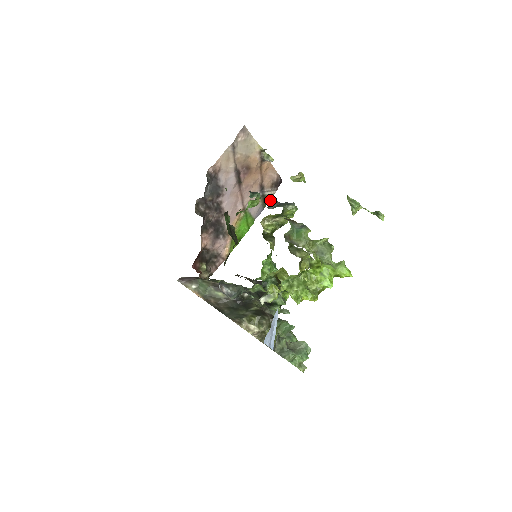
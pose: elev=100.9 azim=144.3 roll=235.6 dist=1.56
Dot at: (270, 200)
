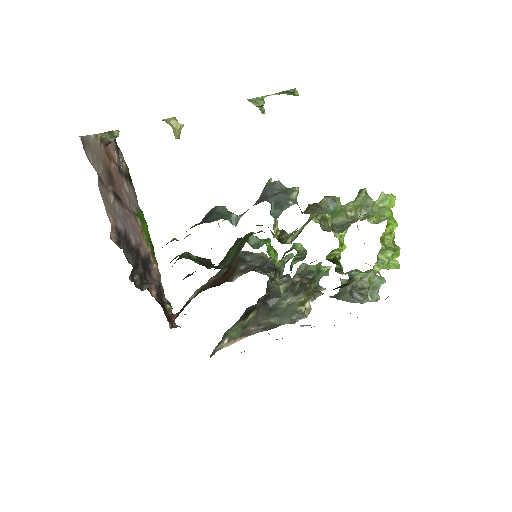
Dot at: (128, 170)
